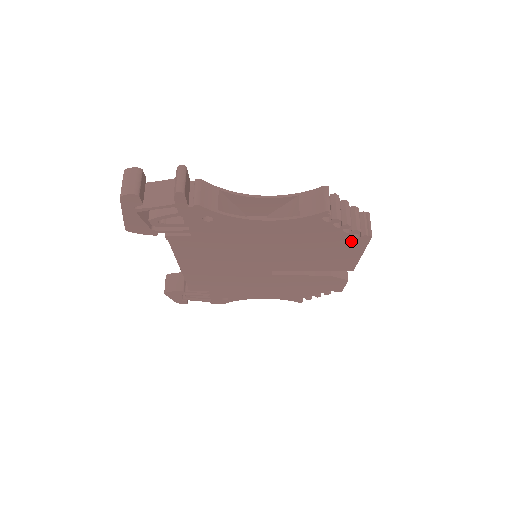
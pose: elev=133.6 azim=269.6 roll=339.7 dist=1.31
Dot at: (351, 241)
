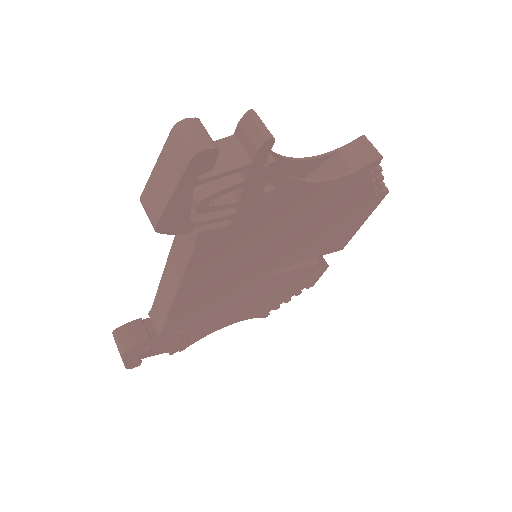
Dot at: (369, 202)
